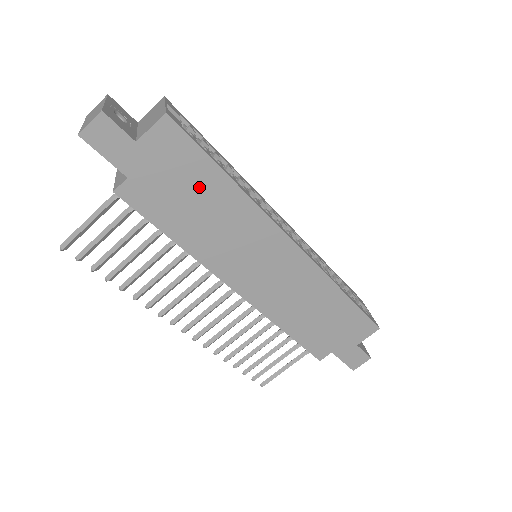
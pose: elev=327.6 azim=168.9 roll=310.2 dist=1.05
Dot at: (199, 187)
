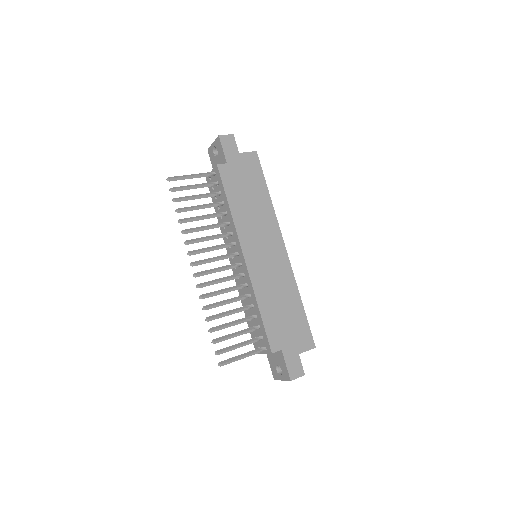
Dot at: (254, 188)
